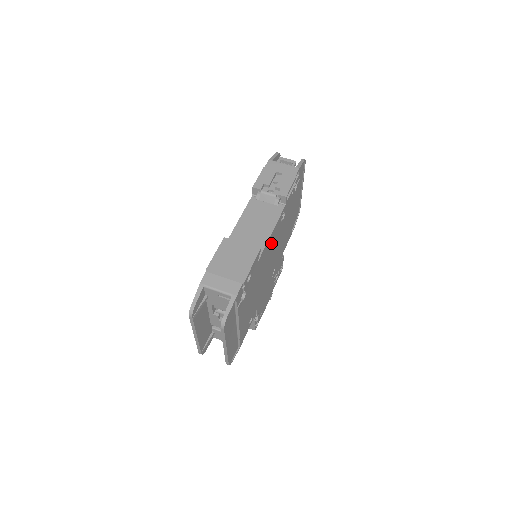
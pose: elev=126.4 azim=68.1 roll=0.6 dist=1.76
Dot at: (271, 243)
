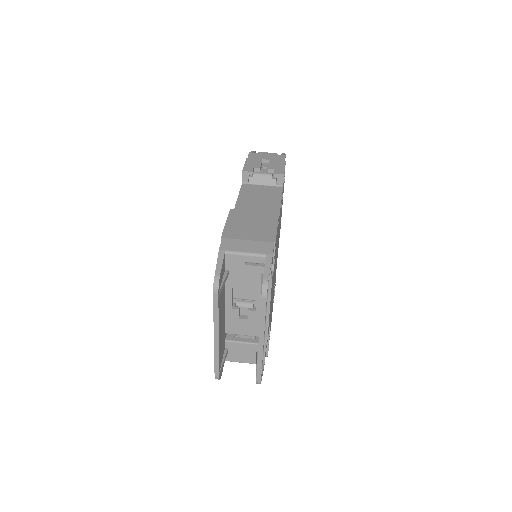
Dot at: occluded
